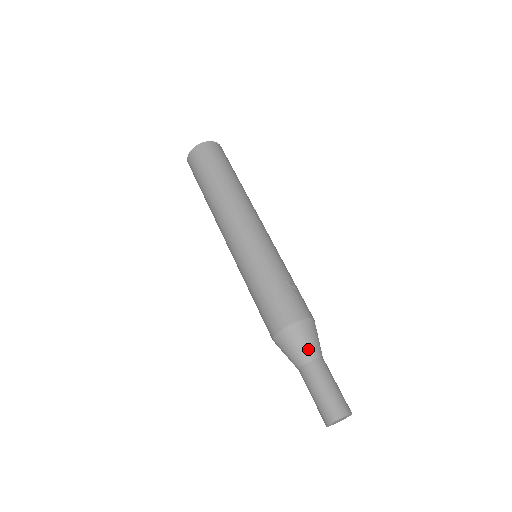
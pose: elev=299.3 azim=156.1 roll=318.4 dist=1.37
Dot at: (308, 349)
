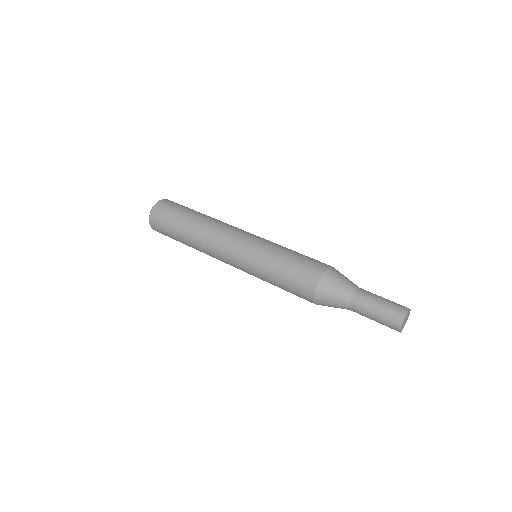
Dot at: (350, 282)
